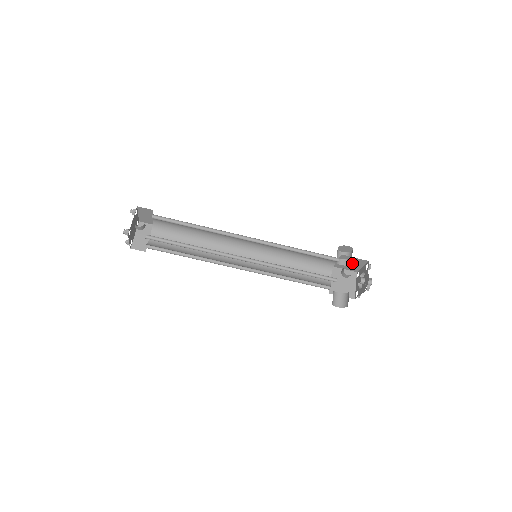
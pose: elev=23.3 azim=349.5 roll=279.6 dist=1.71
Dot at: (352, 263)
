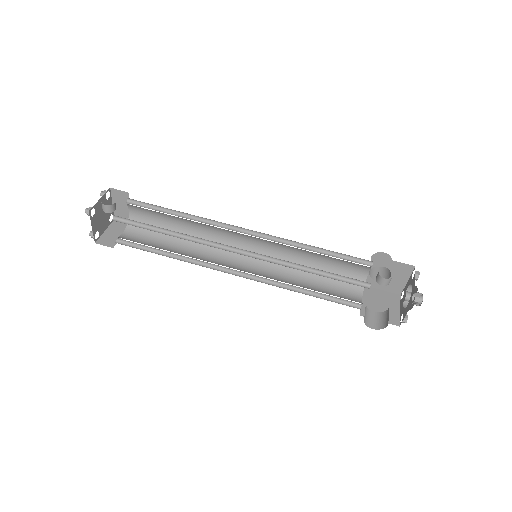
Dot at: (392, 274)
